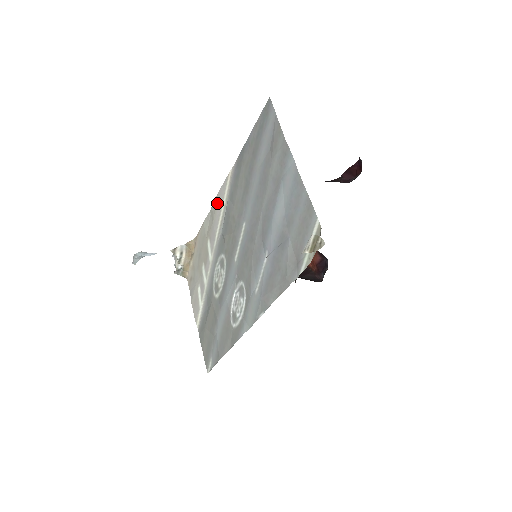
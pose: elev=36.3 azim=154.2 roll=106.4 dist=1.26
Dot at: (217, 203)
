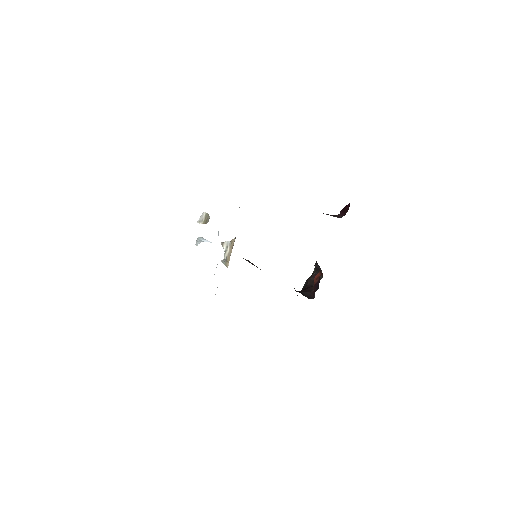
Dot at: occluded
